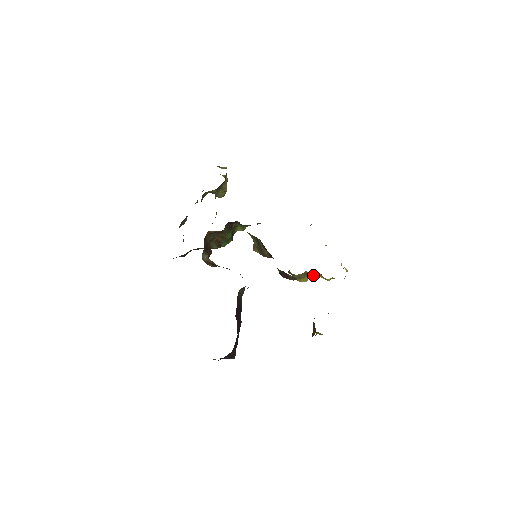
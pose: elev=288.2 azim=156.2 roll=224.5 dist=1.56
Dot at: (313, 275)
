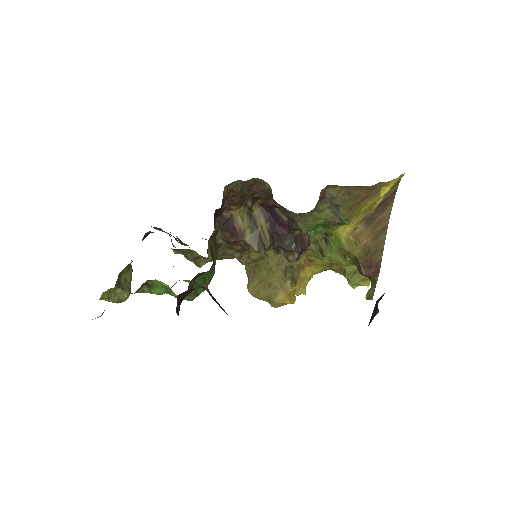
Dot at: (297, 283)
